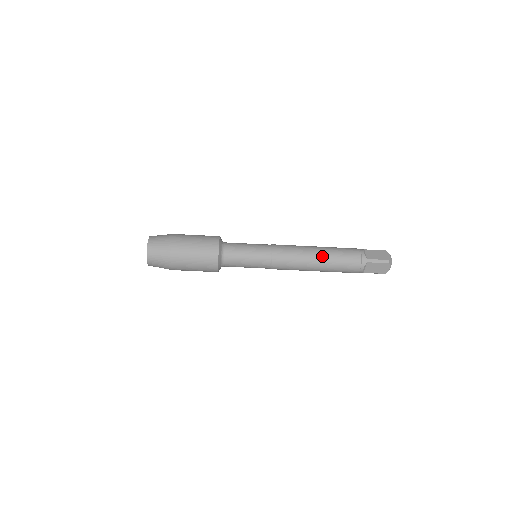
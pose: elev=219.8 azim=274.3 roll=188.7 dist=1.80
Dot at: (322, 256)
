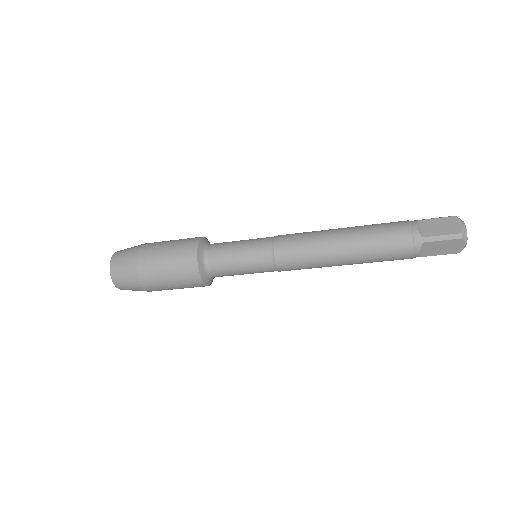
Dot at: (348, 244)
